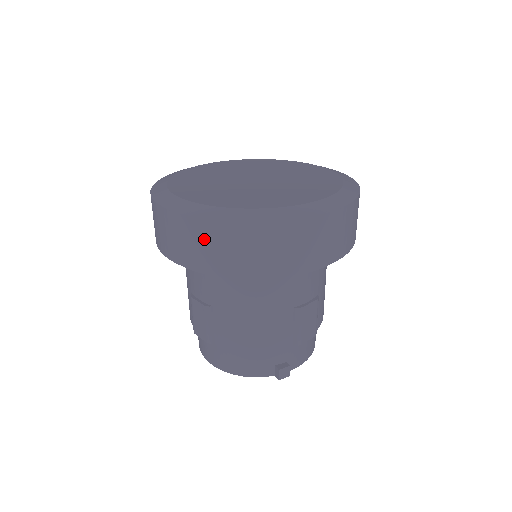
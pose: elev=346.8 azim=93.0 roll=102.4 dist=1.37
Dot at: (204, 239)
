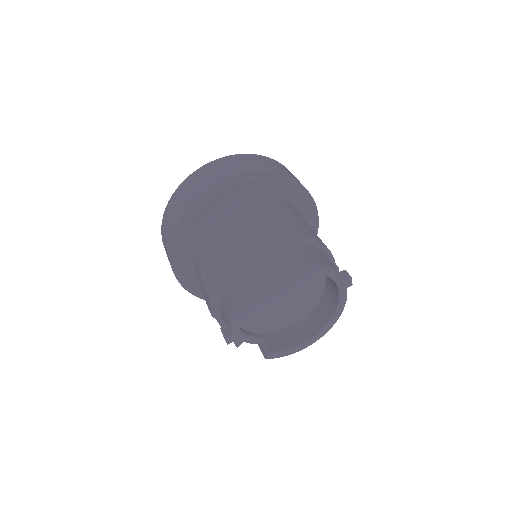
Dot at: (270, 162)
